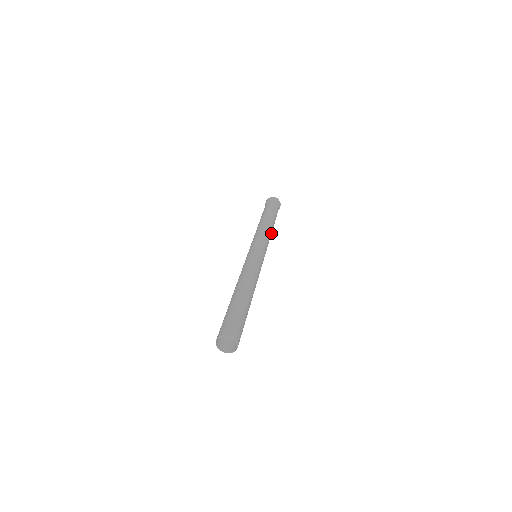
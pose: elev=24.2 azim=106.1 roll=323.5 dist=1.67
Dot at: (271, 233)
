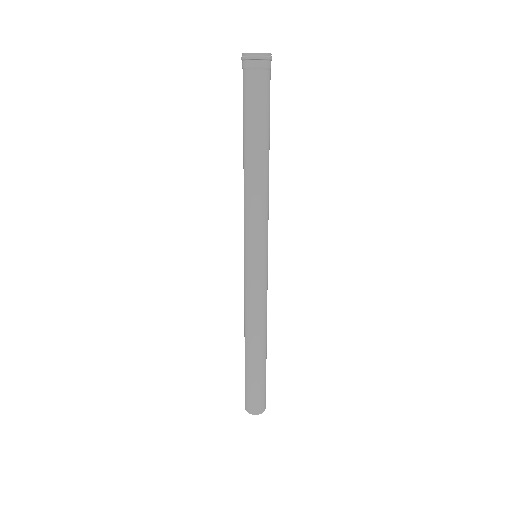
Dot at: occluded
